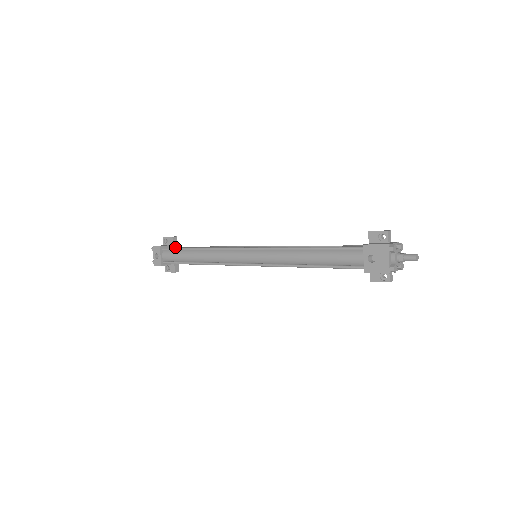
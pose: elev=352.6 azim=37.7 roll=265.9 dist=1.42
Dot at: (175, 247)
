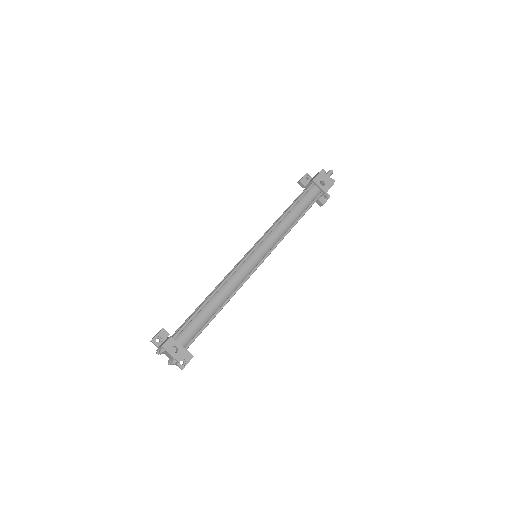
Dot at: occluded
